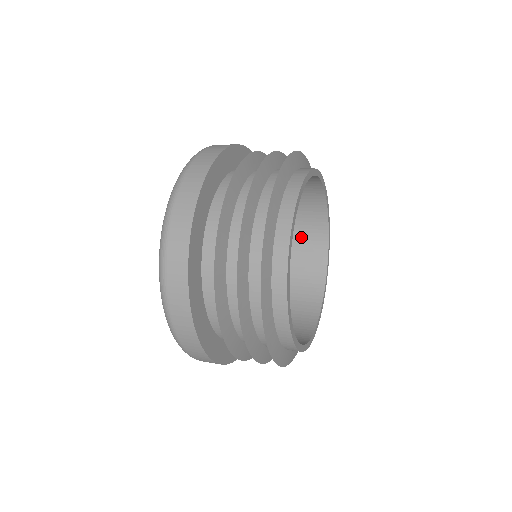
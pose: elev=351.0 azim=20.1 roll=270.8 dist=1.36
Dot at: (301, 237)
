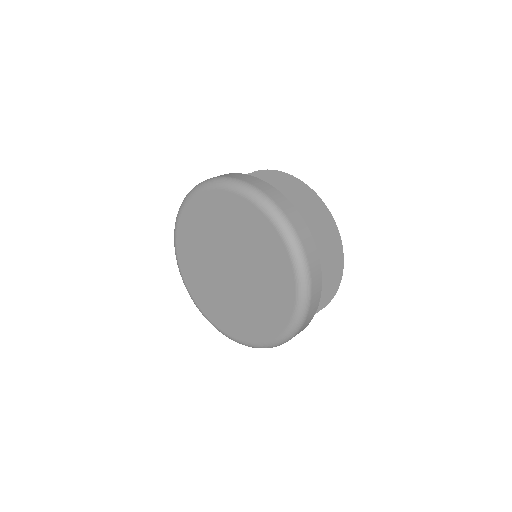
Dot at: occluded
